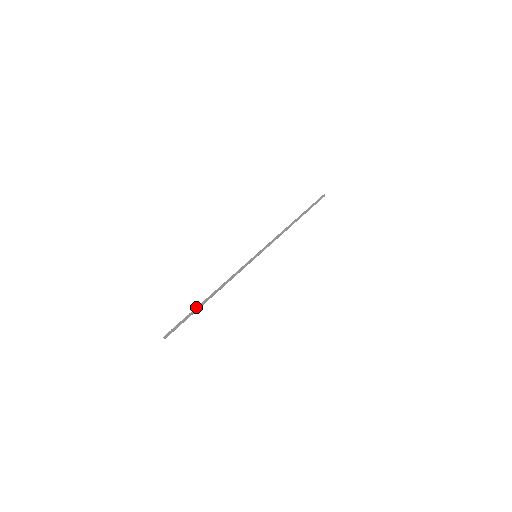
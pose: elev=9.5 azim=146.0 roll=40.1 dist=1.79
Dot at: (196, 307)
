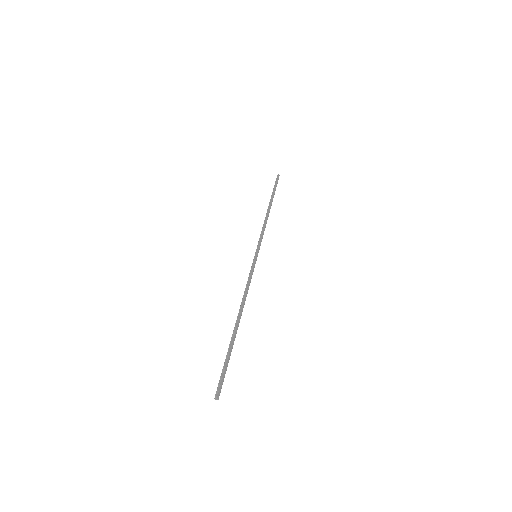
Dot at: (231, 340)
